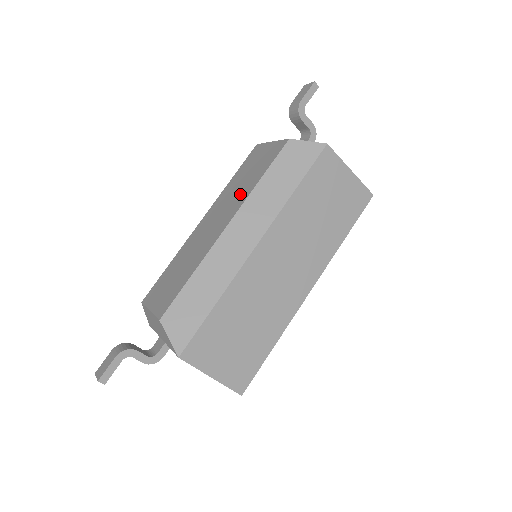
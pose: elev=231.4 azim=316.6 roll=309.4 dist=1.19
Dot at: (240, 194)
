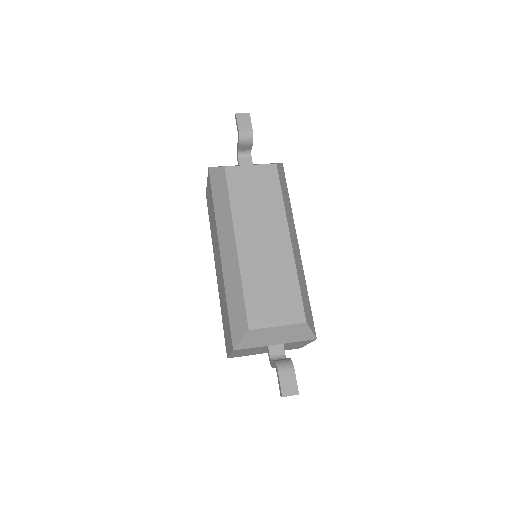
Dot at: (271, 212)
